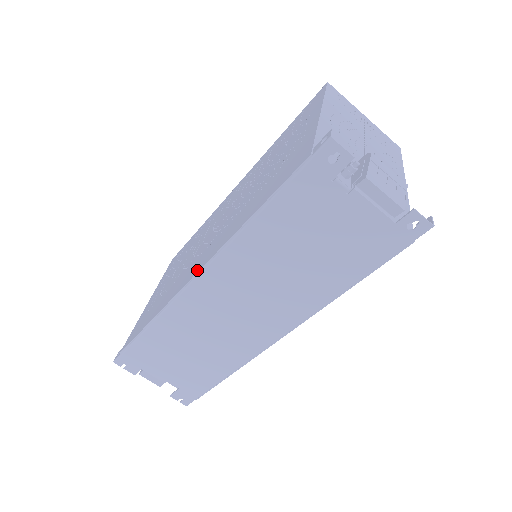
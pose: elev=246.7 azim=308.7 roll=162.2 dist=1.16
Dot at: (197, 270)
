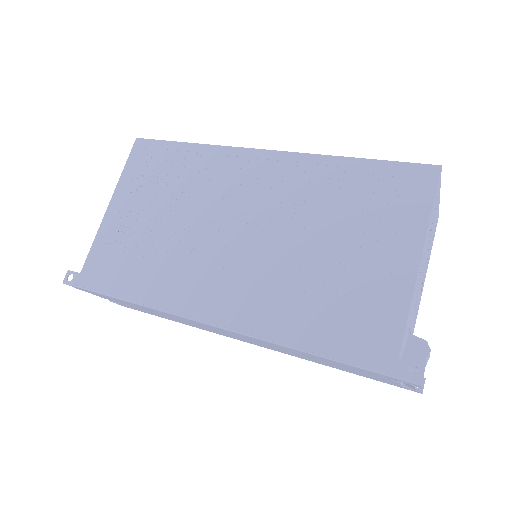
Dot at: (214, 318)
